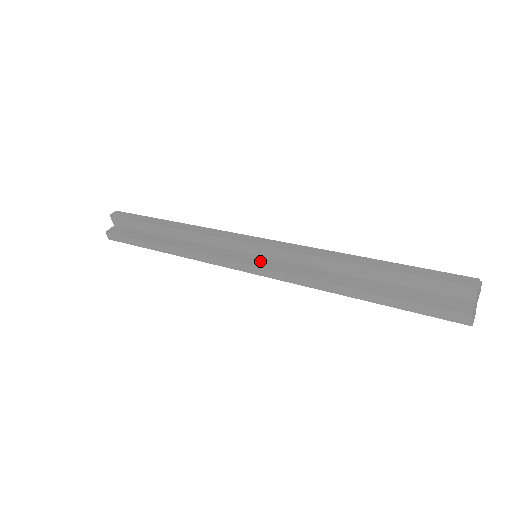
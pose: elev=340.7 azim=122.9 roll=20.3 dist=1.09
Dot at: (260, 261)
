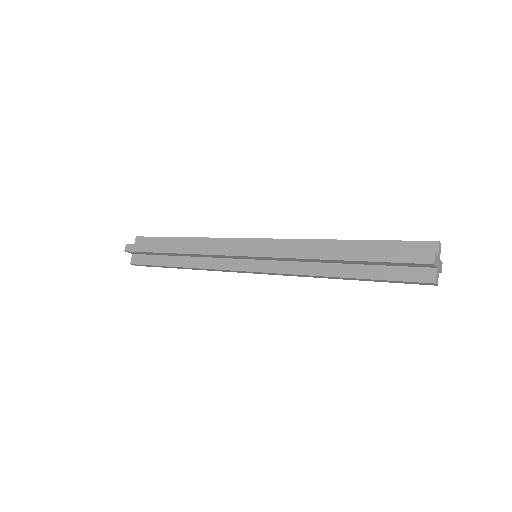
Dot at: (261, 265)
